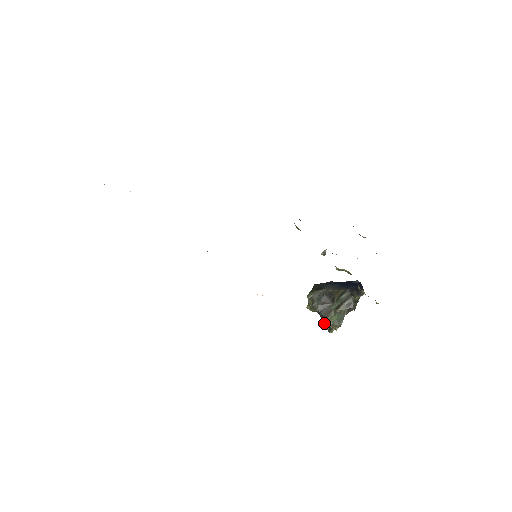
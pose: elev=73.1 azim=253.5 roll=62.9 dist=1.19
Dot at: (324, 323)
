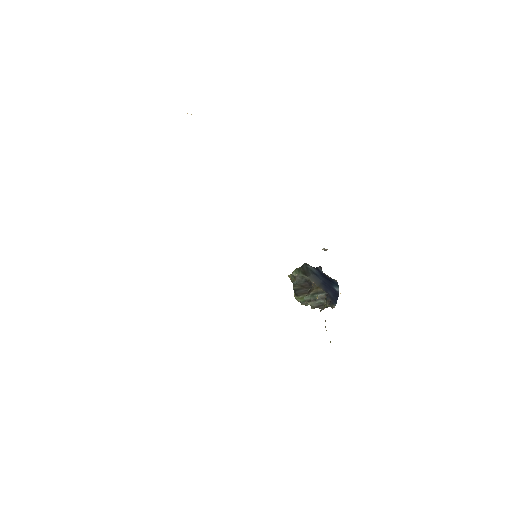
Dot at: occluded
